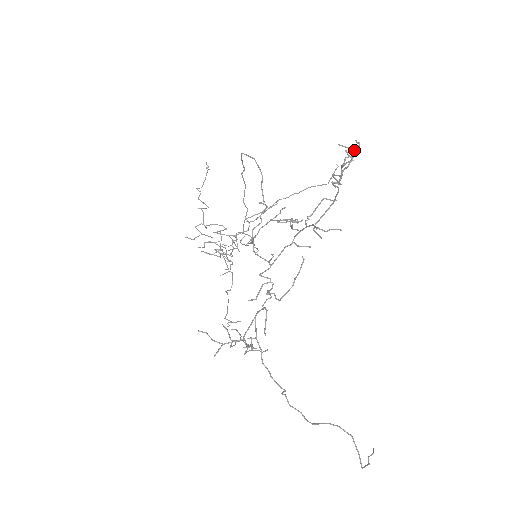
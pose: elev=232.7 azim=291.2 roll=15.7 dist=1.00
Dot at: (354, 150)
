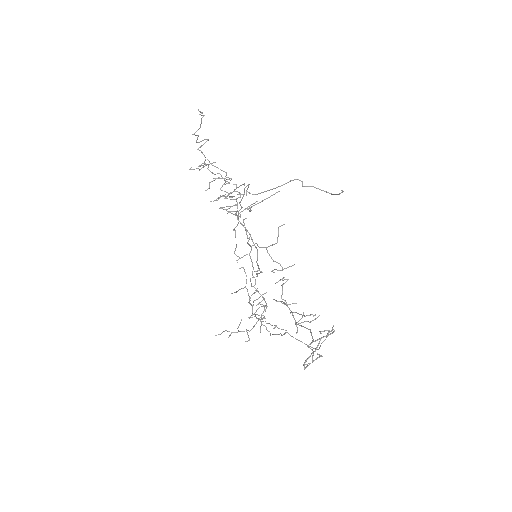
Dot at: (328, 335)
